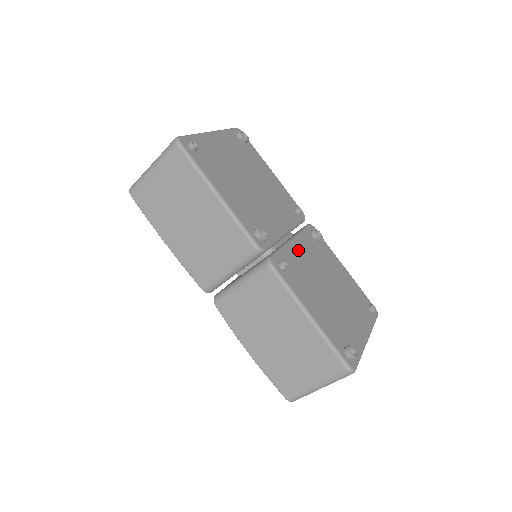
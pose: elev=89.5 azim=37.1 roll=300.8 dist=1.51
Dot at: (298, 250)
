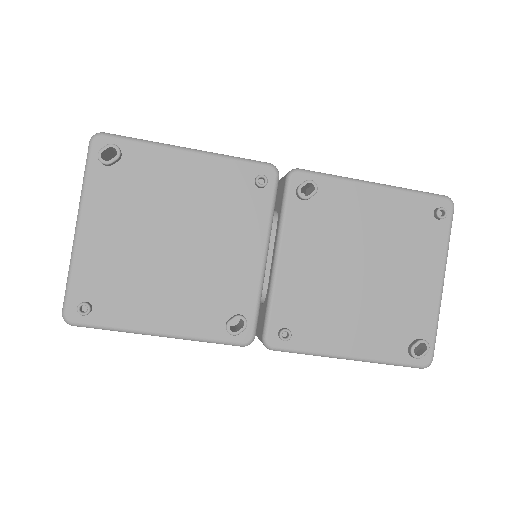
Dot at: (293, 268)
